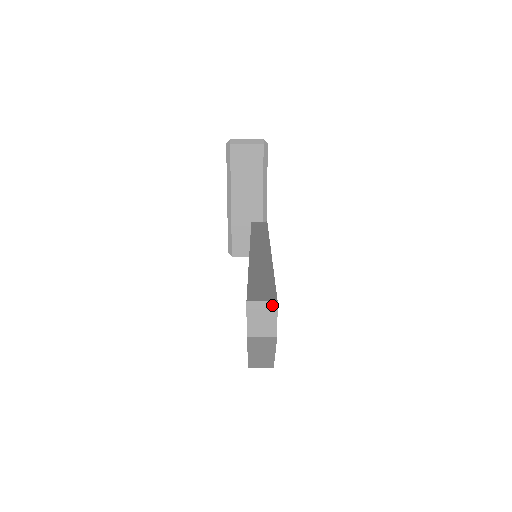
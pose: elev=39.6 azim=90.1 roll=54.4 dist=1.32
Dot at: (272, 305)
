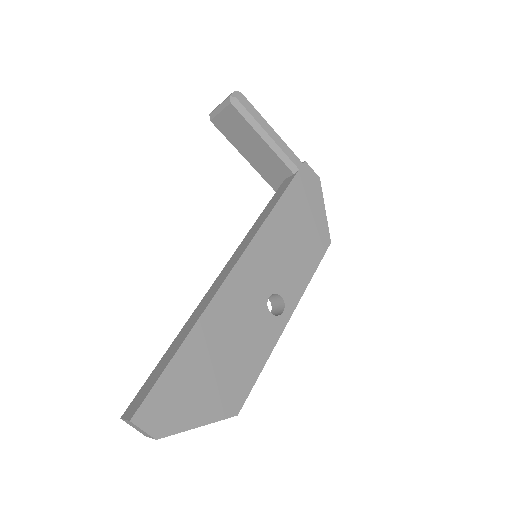
Dot at: (131, 422)
